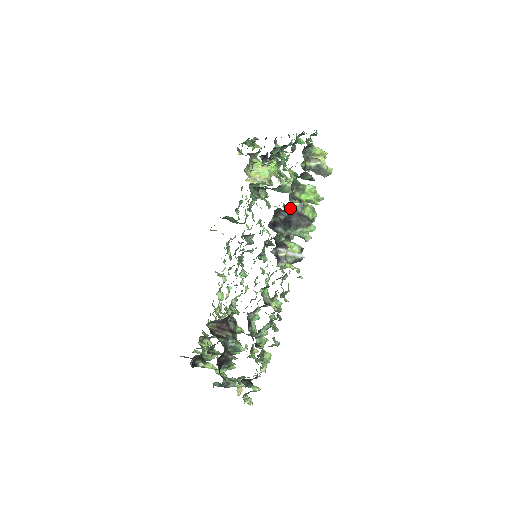
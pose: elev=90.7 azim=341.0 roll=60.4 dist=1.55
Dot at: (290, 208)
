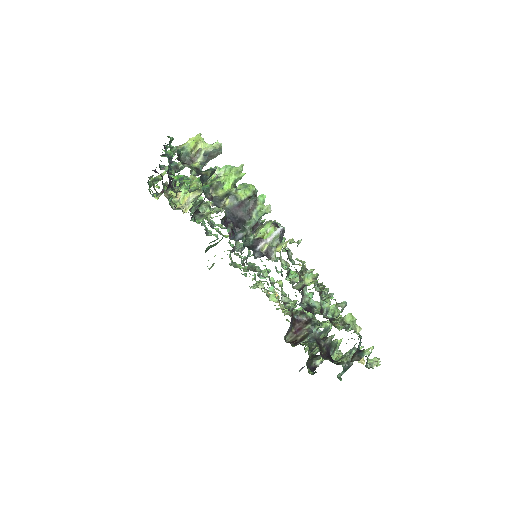
Dot at: (227, 211)
